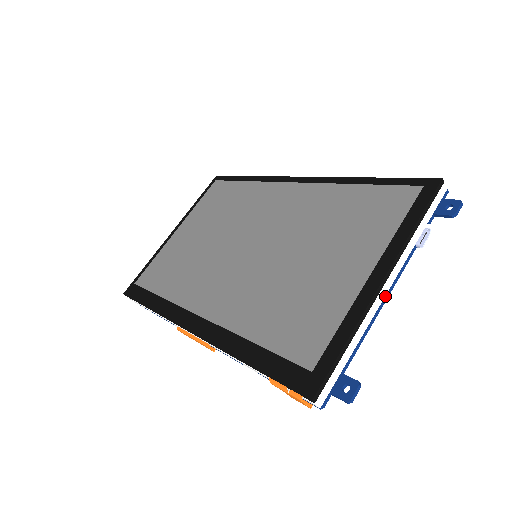
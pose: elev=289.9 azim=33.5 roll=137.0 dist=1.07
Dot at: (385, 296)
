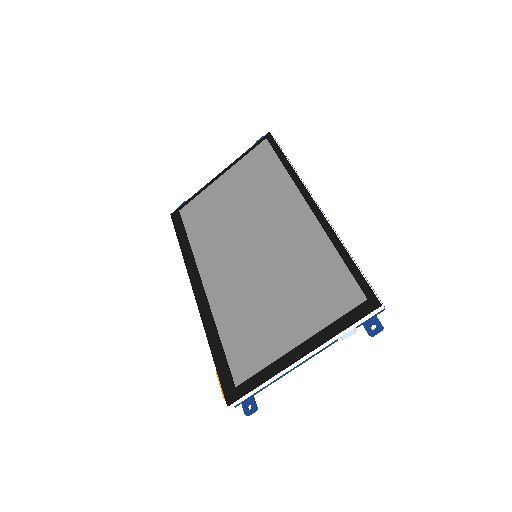
Dot at: (299, 364)
